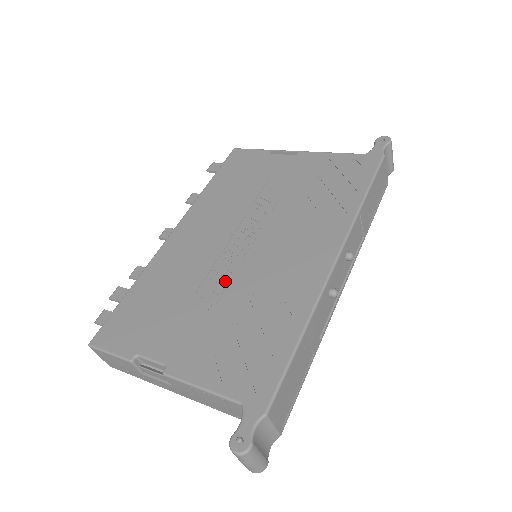
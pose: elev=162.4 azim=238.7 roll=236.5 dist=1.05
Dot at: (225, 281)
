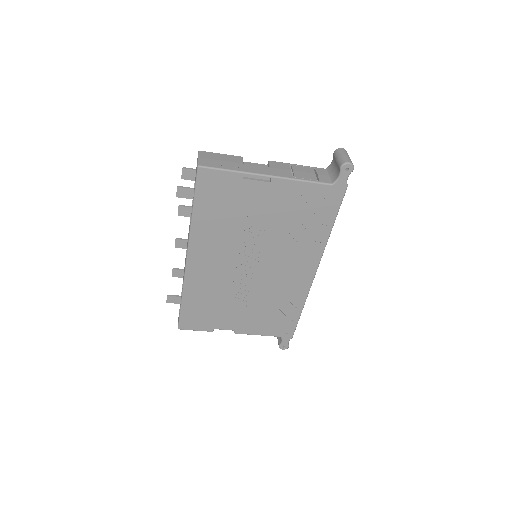
Dot at: occluded
